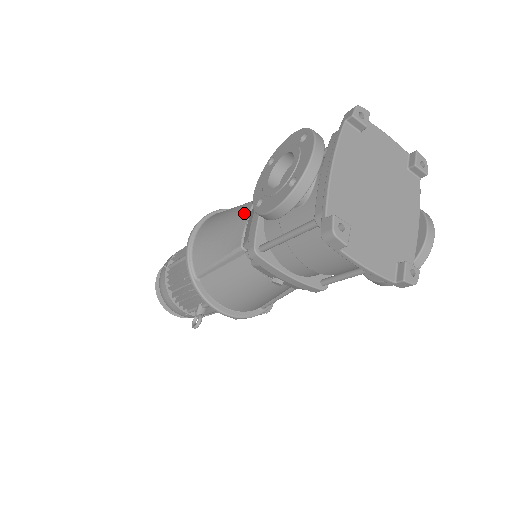
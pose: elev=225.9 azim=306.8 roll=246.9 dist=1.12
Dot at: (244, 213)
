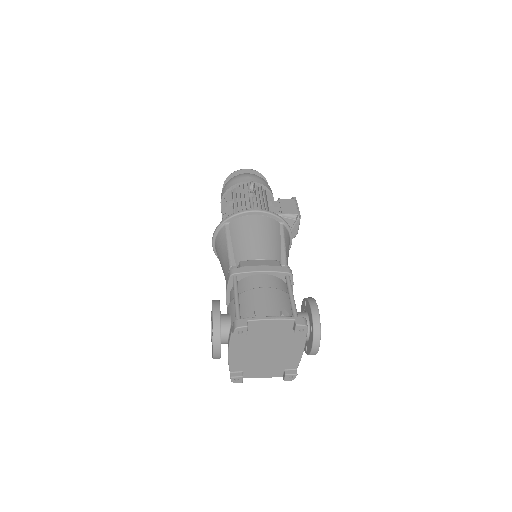
Dot at: (227, 271)
